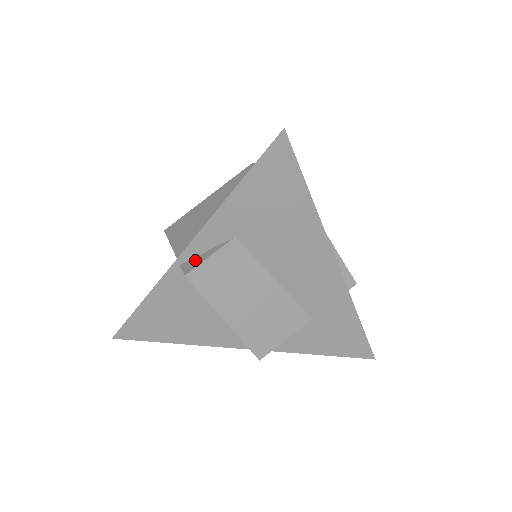
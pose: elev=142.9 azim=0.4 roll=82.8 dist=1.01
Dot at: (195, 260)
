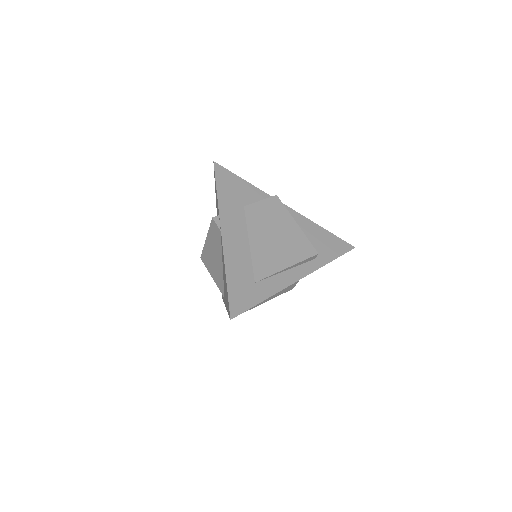
Dot at: occluded
